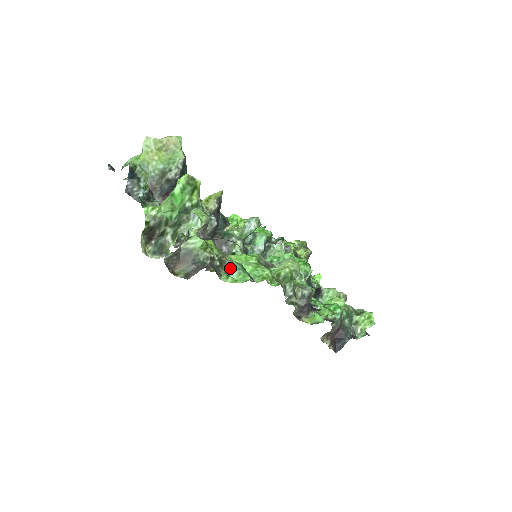
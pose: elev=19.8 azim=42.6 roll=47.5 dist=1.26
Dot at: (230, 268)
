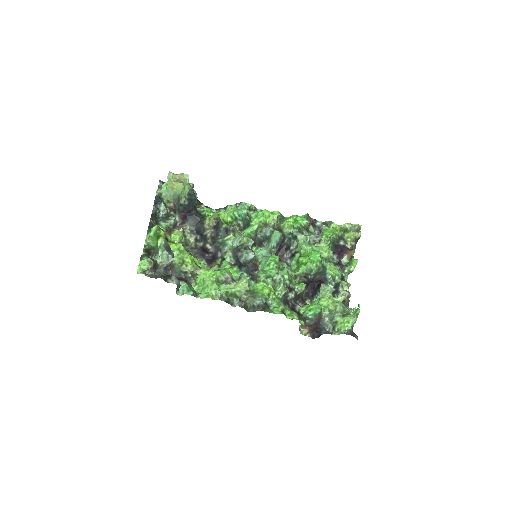
Dot at: (180, 288)
